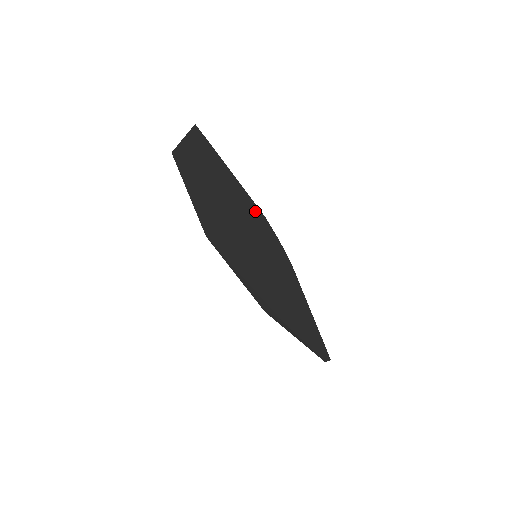
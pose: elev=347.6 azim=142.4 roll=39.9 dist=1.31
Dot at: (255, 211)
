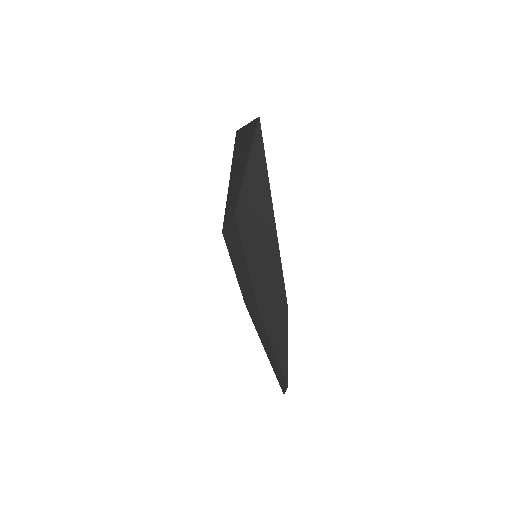
Dot at: occluded
